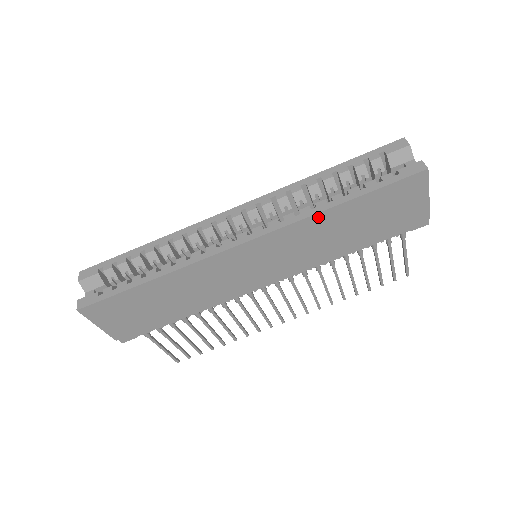
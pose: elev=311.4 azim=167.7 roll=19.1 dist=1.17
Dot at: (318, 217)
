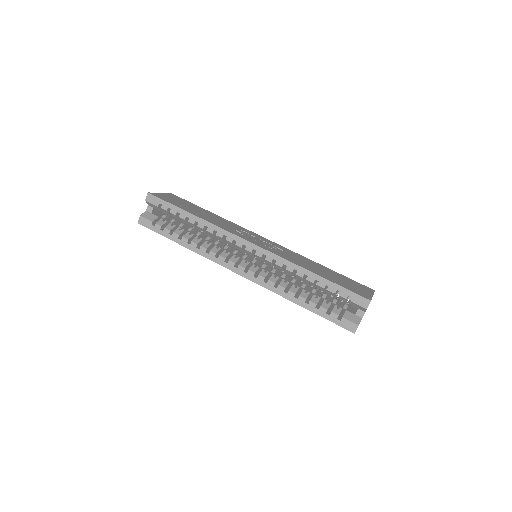
Dot at: (285, 297)
